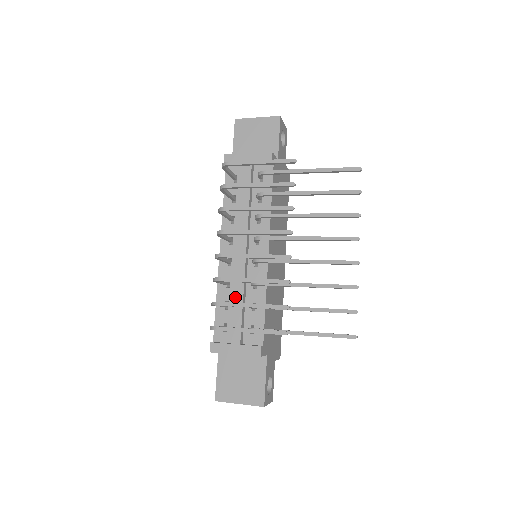
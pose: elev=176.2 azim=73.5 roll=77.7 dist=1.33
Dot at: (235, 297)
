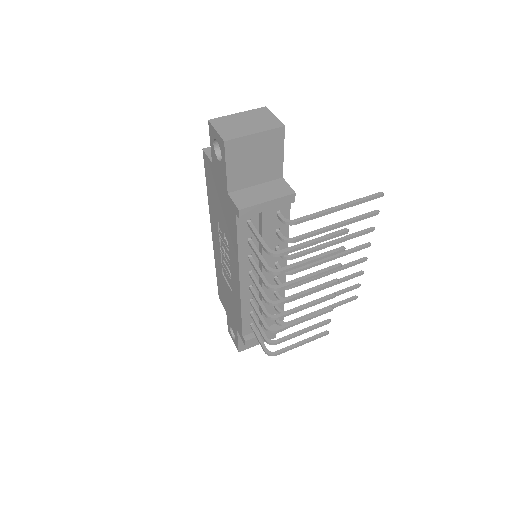
Dot at: occluded
